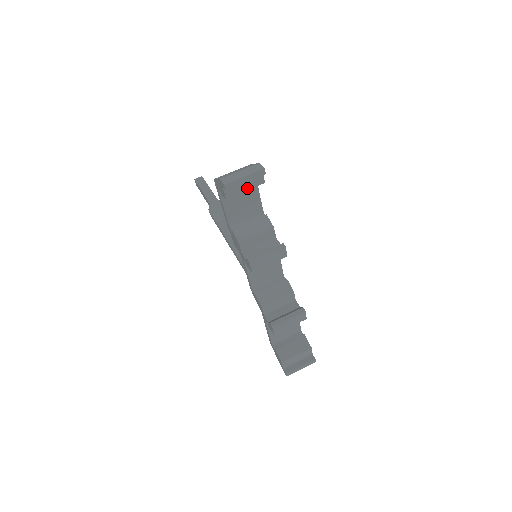
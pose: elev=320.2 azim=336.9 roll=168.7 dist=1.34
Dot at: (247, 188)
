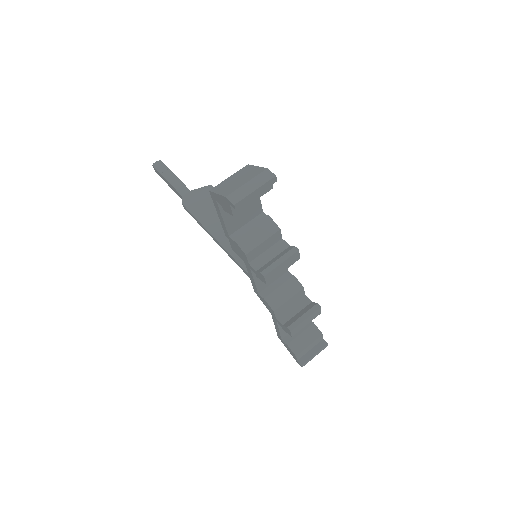
Dot at: (255, 199)
